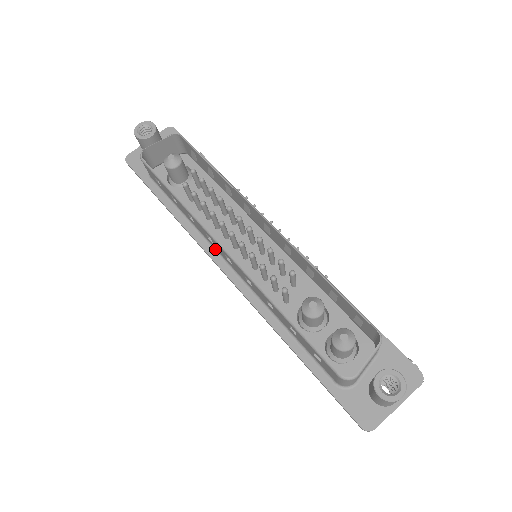
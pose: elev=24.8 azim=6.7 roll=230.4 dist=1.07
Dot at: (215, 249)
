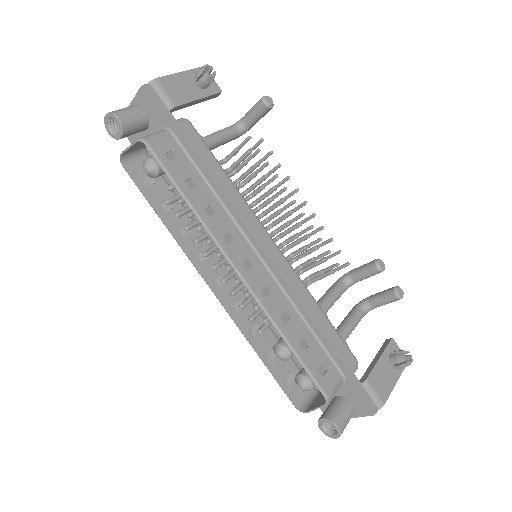
Dot at: (215, 254)
